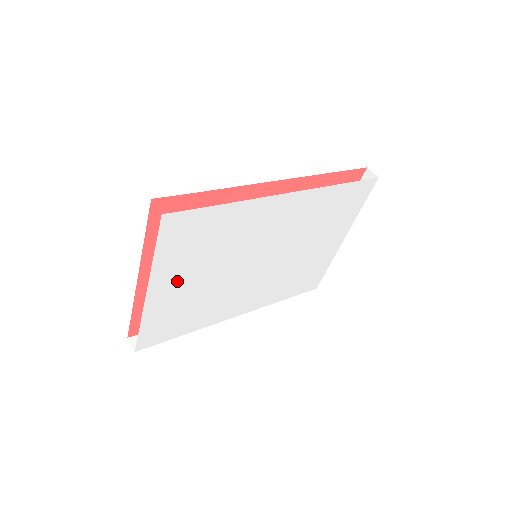
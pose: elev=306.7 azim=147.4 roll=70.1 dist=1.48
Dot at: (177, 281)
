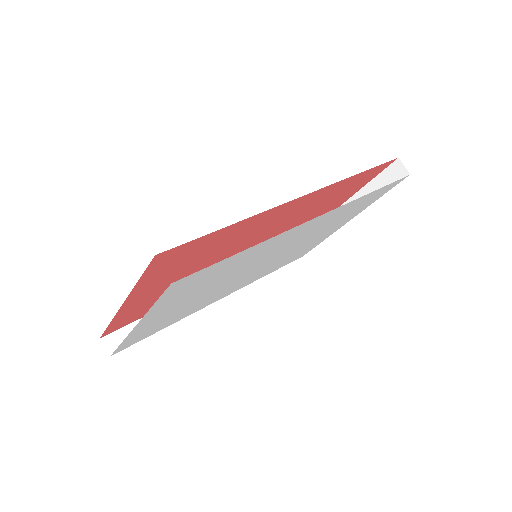
Dot at: (170, 308)
